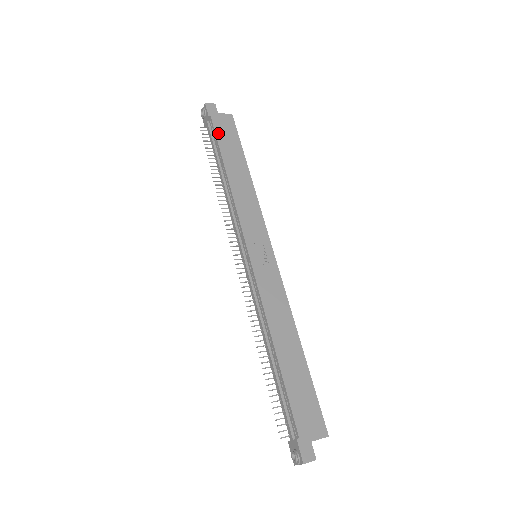
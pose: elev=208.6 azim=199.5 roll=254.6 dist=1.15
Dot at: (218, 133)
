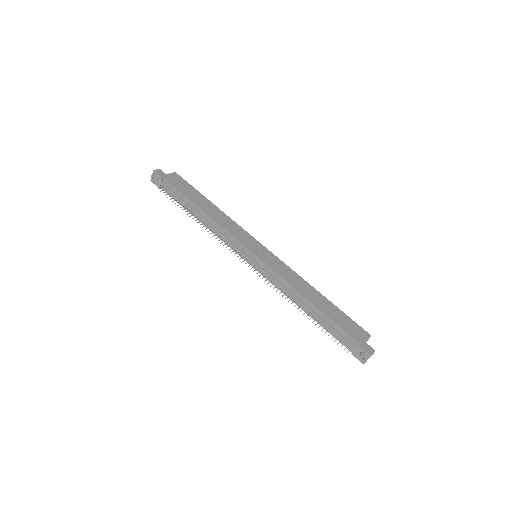
Dot at: (177, 187)
